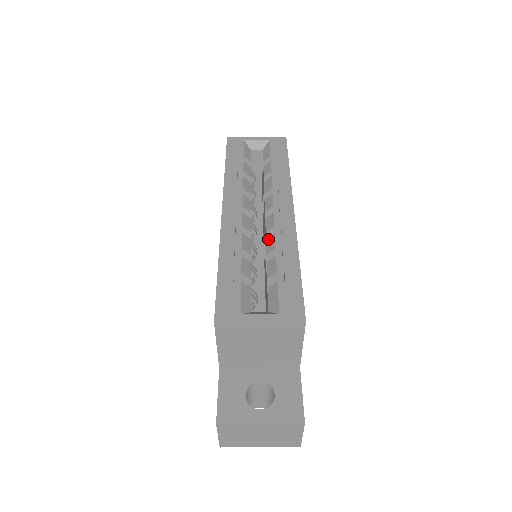
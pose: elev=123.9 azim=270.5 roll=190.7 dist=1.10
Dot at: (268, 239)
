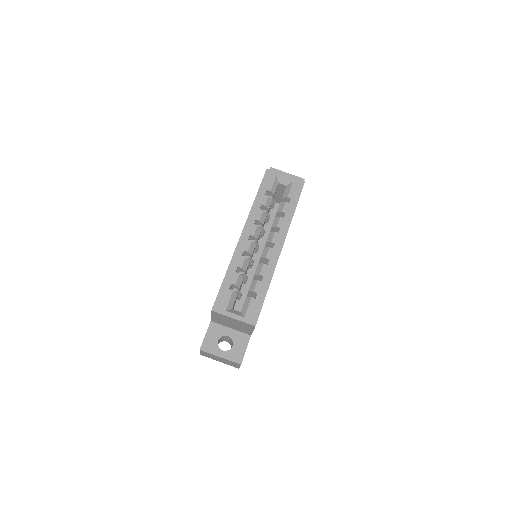
Dot at: (259, 265)
